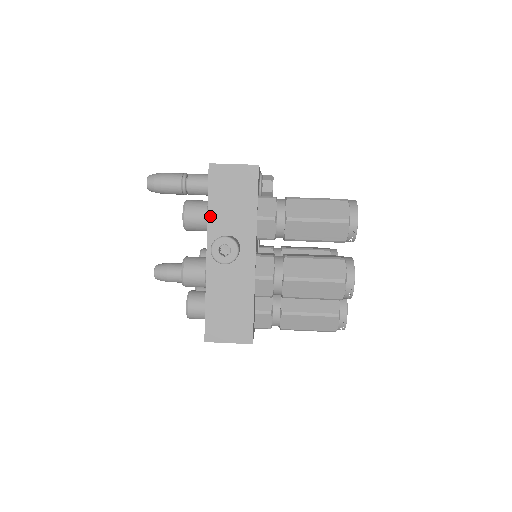
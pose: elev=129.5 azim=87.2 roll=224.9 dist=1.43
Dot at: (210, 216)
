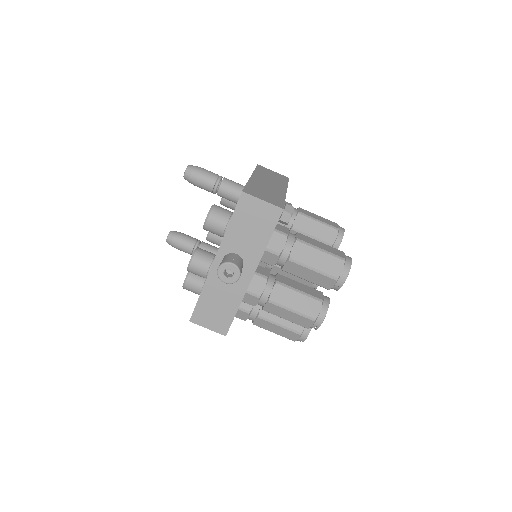
Dot at: (228, 233)
